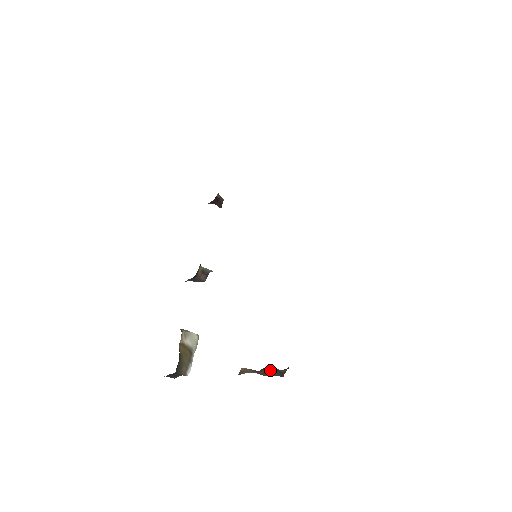
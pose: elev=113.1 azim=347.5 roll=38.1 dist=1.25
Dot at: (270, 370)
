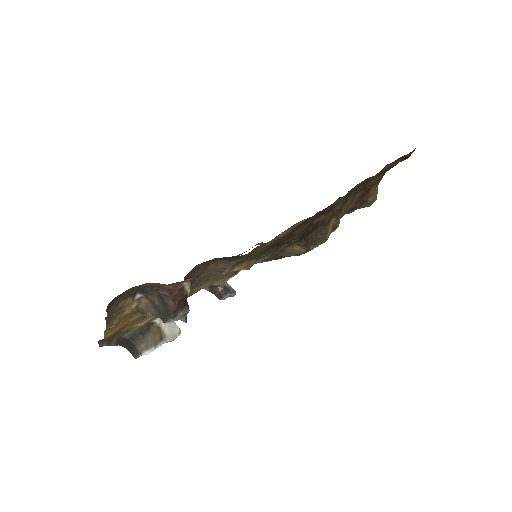
Dot at: (159, 299)
